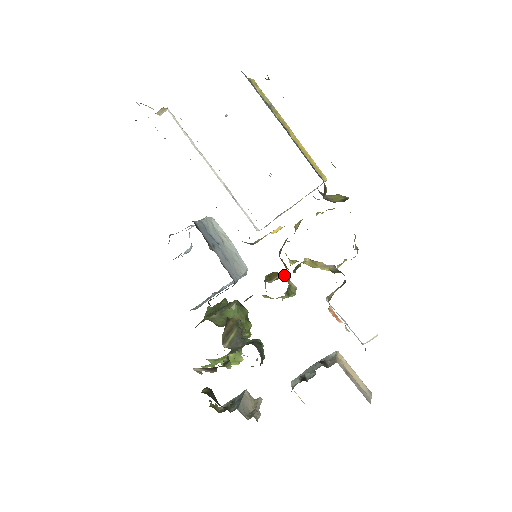
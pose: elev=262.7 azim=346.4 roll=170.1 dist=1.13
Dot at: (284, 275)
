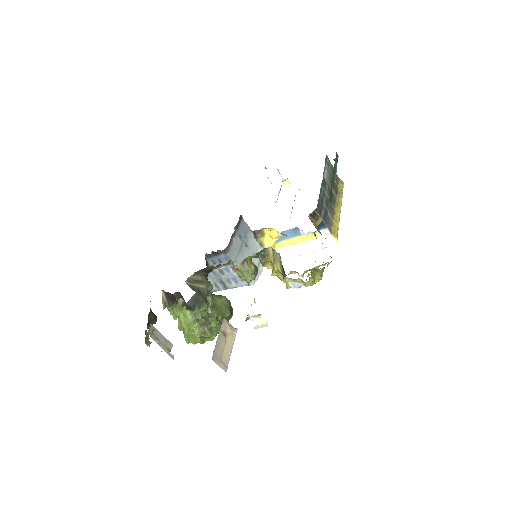
Dot at: occluded
